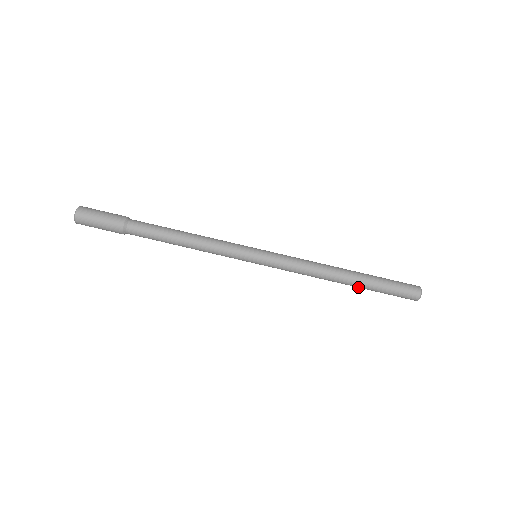
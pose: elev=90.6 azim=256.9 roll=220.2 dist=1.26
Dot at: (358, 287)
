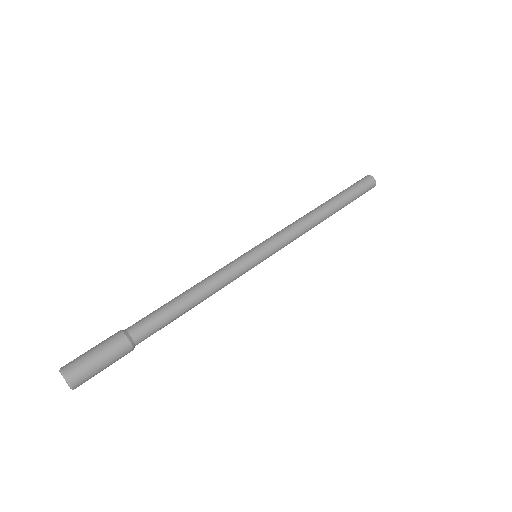
Dot at: (338, 204)
